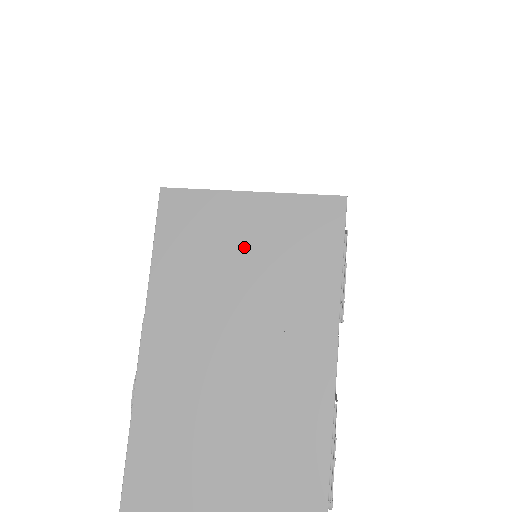
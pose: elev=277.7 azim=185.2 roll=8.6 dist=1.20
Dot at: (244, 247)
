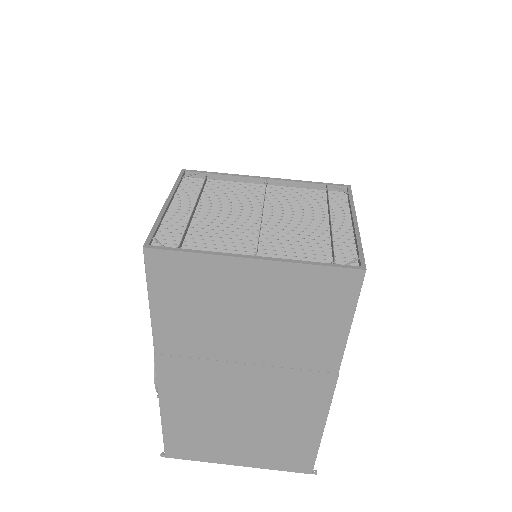
Dot at: (249, 308)
